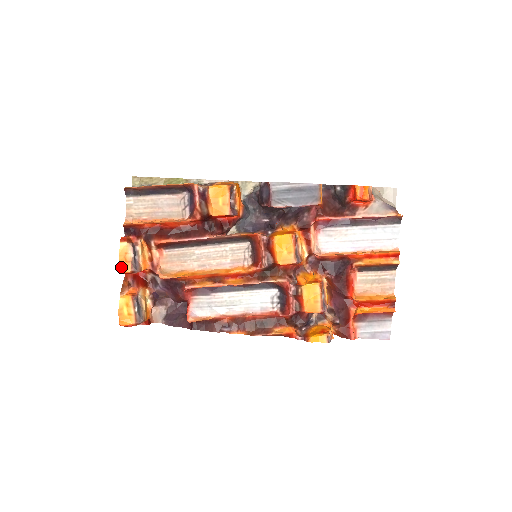
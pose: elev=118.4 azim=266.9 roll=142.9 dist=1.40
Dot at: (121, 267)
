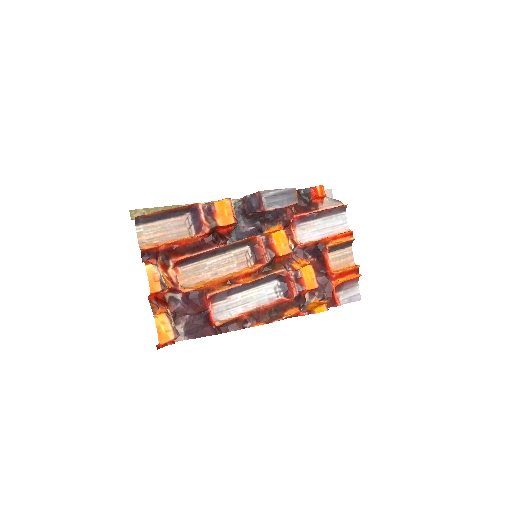
Dot at: (151, 288)
